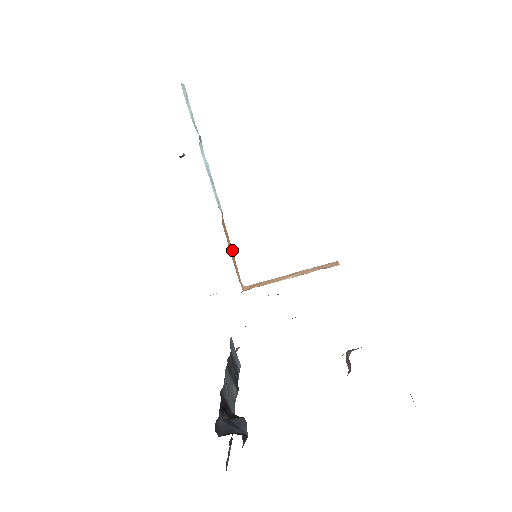
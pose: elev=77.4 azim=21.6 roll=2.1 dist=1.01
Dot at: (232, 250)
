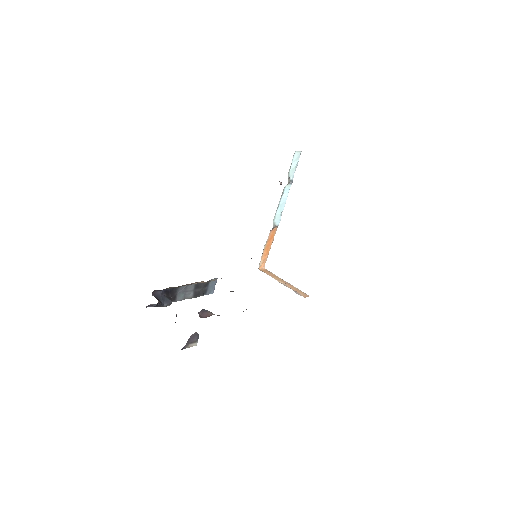
Dot at: occluded
